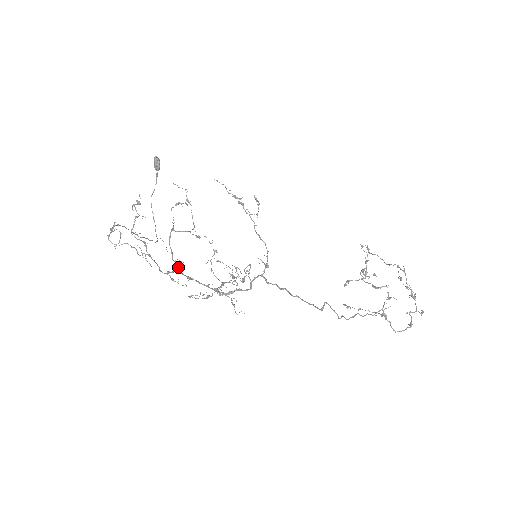
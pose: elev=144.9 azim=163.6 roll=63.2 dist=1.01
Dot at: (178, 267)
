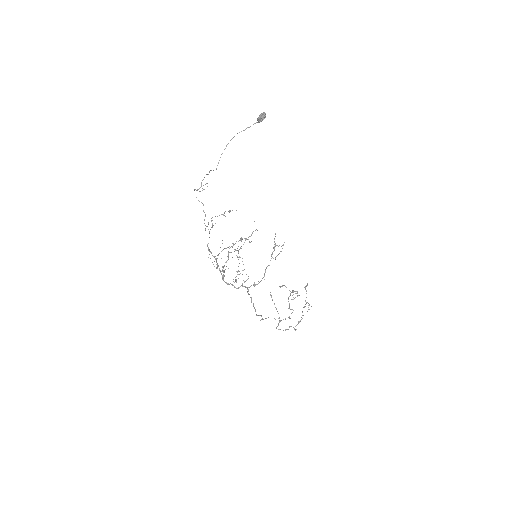
Dot at: occluded
